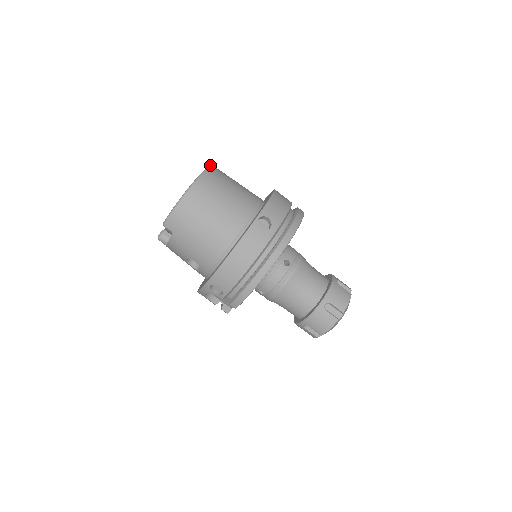
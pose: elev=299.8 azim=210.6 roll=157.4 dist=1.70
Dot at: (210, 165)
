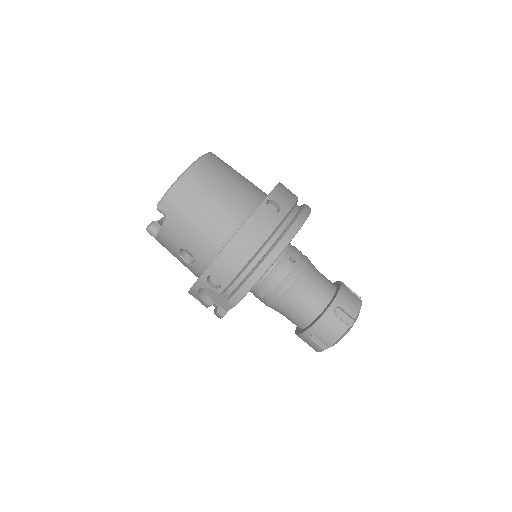
Dot at: occluded
